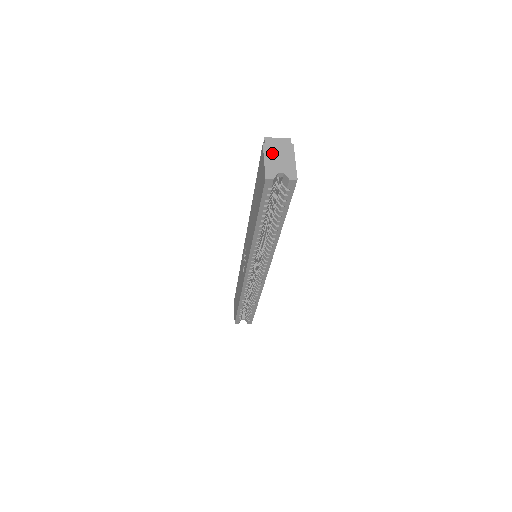
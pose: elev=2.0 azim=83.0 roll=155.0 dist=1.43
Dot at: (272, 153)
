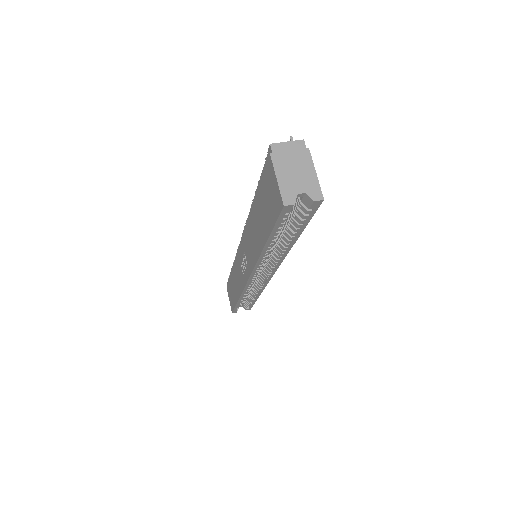
Dot at: (284, 166)
